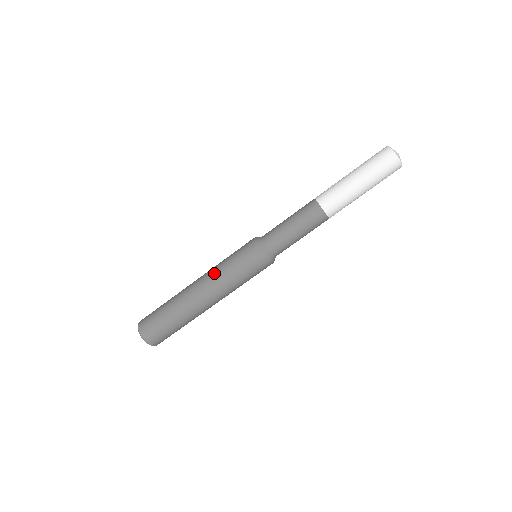
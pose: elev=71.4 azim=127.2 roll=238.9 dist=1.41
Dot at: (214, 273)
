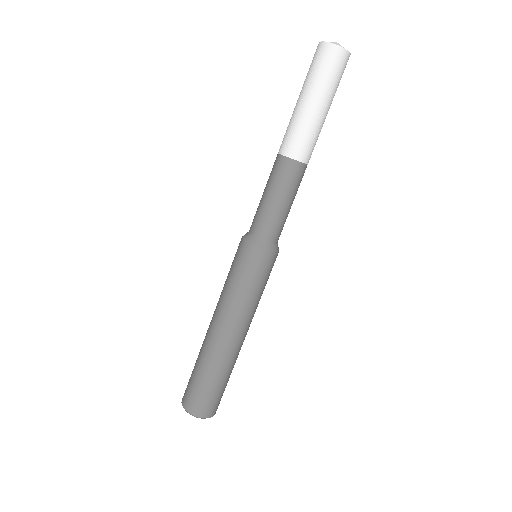
Dot at: (226, 305)
